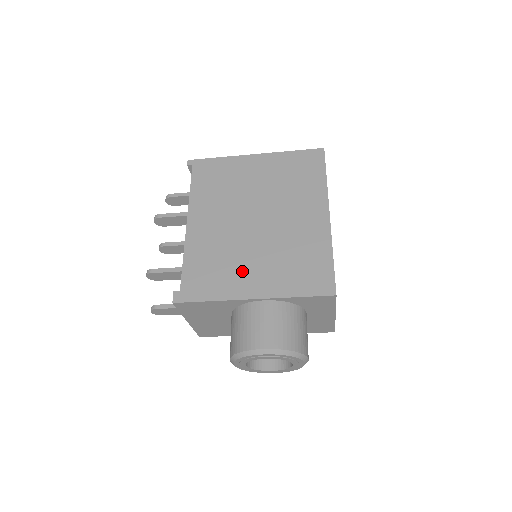
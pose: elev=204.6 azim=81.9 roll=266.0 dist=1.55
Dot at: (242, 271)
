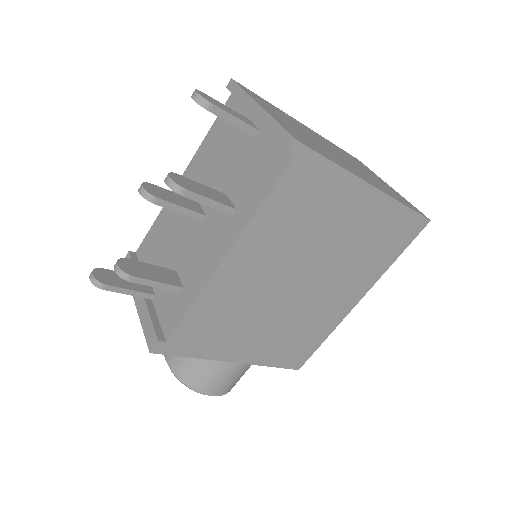
Dot at: (245, 336)
